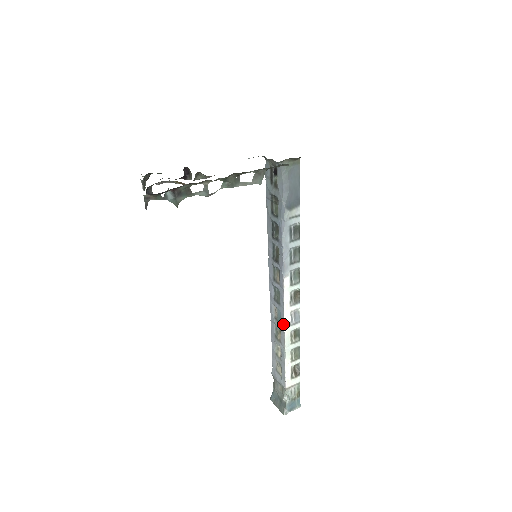
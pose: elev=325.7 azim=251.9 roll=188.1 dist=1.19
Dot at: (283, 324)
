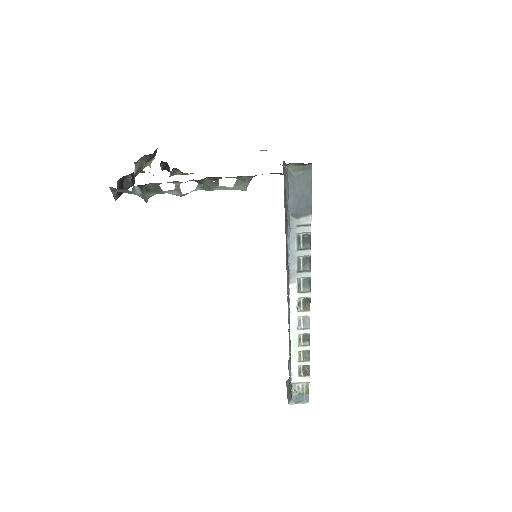
Dot at: (290, 325)
